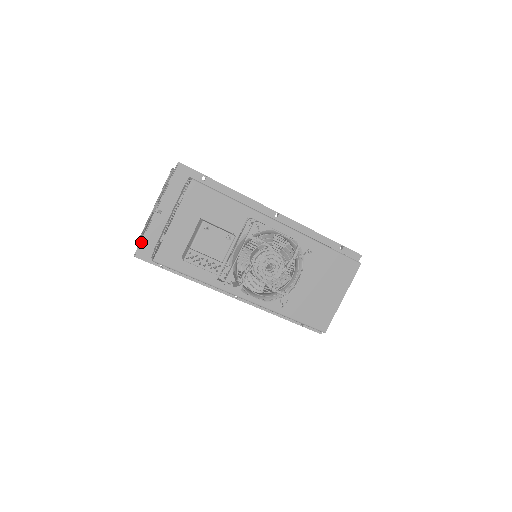
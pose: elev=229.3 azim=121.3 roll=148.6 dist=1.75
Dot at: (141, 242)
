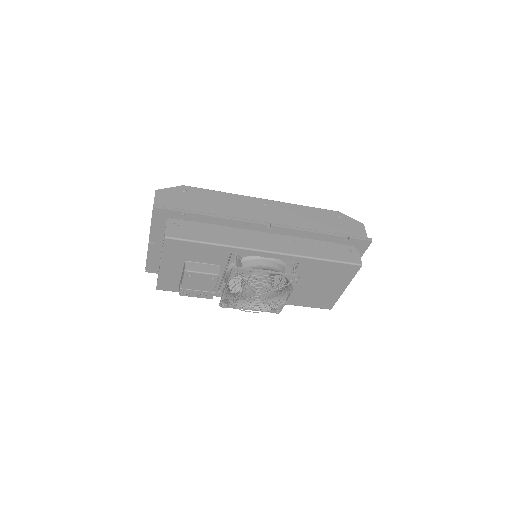
Dot at: (146, 263)
